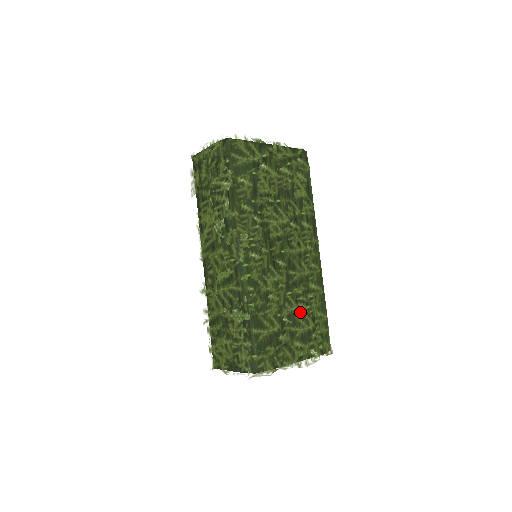
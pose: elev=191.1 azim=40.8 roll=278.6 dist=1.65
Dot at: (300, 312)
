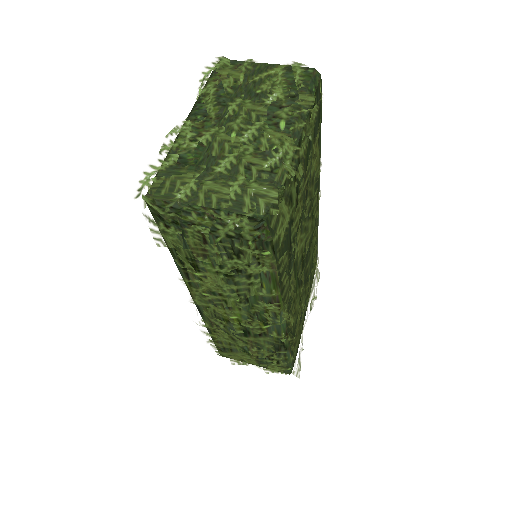
Dot at: (309, 286)
